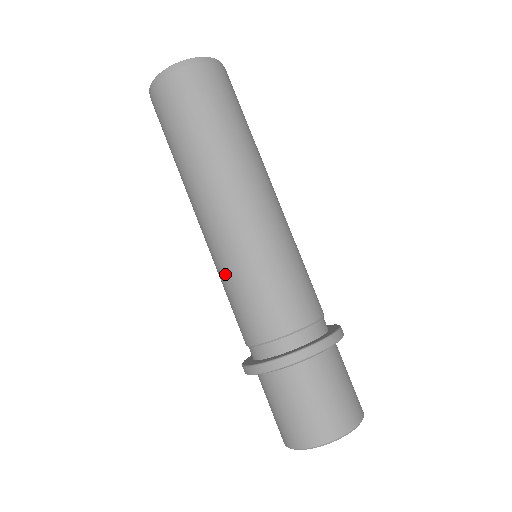
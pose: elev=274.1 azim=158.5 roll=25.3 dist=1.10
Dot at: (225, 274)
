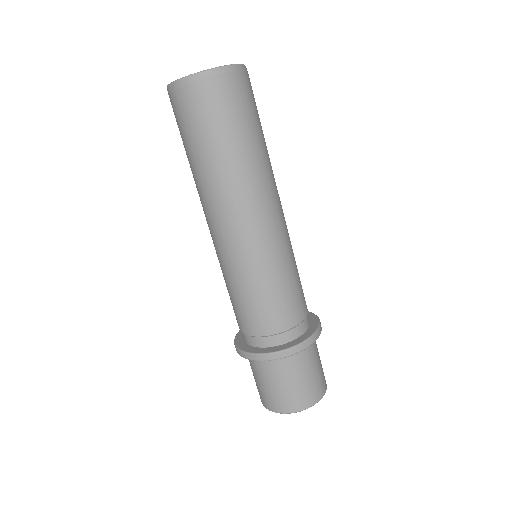
Dot at: (234, 277)
